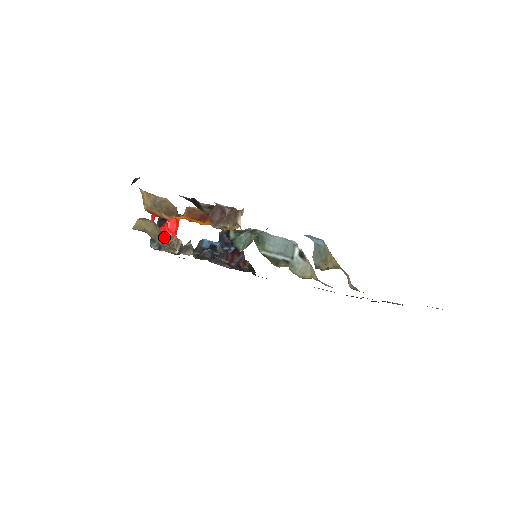
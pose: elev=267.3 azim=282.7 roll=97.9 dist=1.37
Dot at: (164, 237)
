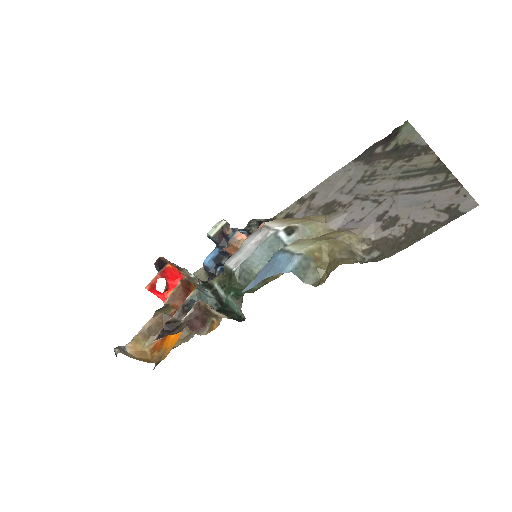
Dot at: occluded
